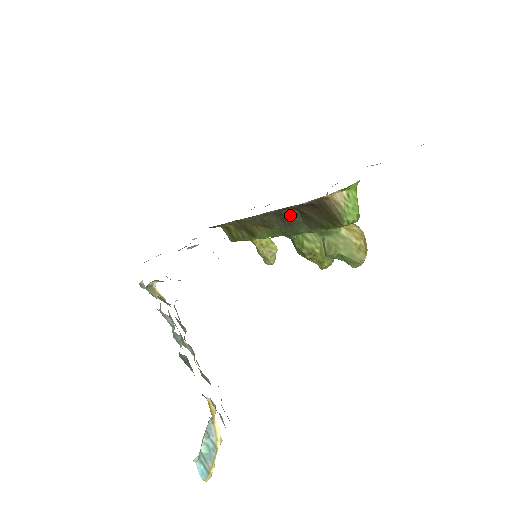
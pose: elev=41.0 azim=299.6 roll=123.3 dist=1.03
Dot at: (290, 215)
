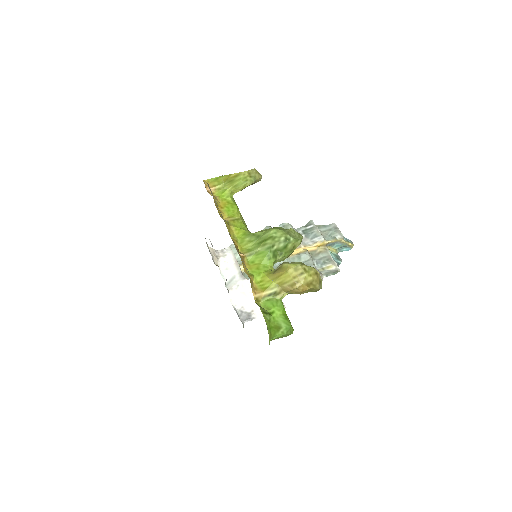
Dot at: occluded
